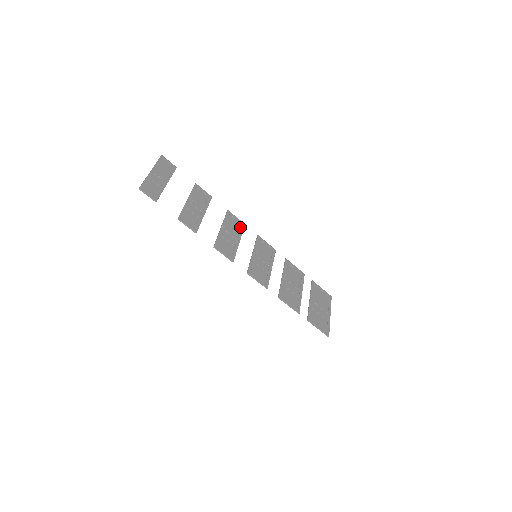
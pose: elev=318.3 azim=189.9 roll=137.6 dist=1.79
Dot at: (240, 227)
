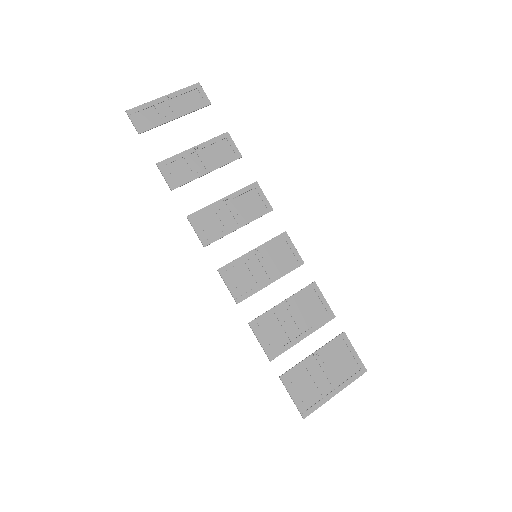
Dot at: (260, 210)
